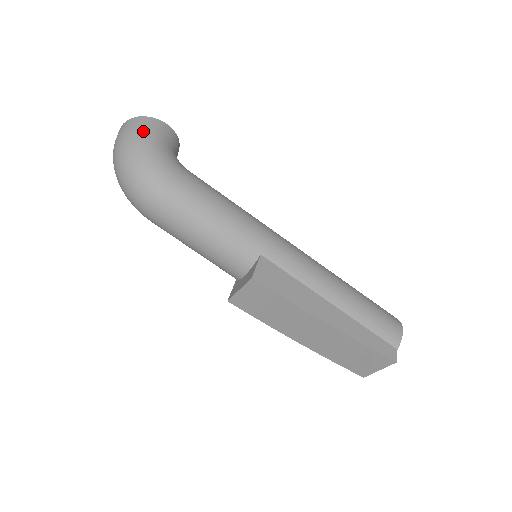
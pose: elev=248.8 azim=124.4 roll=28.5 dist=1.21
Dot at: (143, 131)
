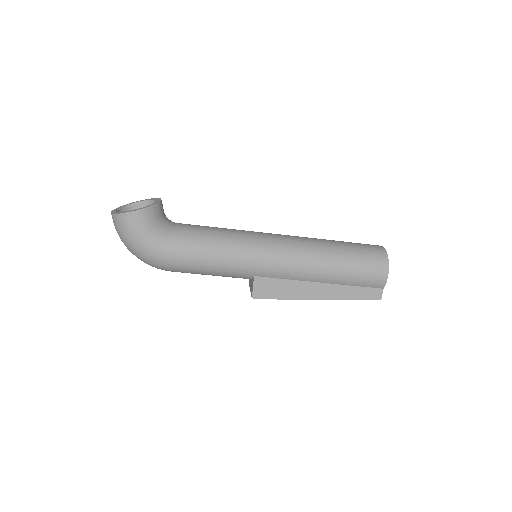
Dot at: (128, 232)
